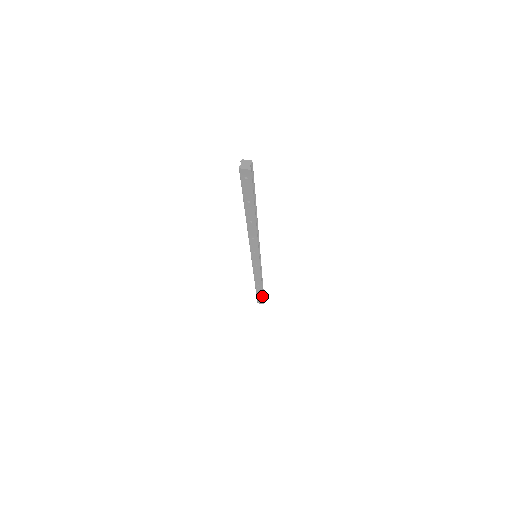
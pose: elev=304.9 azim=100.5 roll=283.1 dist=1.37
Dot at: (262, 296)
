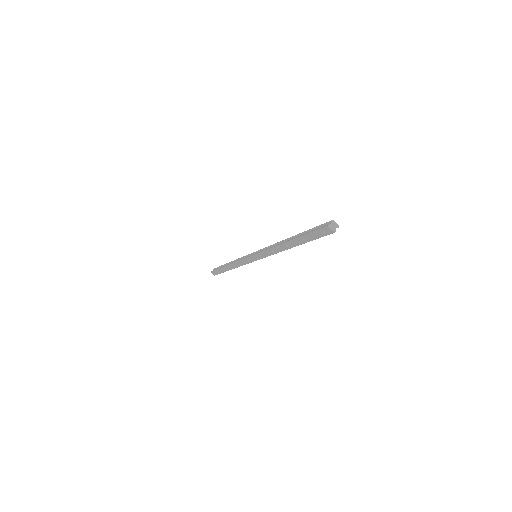
Dot at: (222, 272)
